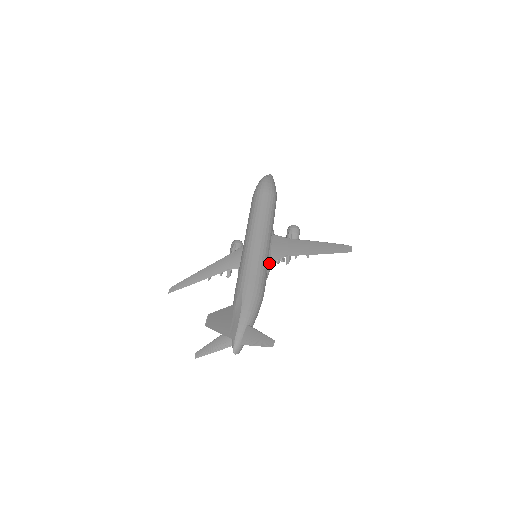
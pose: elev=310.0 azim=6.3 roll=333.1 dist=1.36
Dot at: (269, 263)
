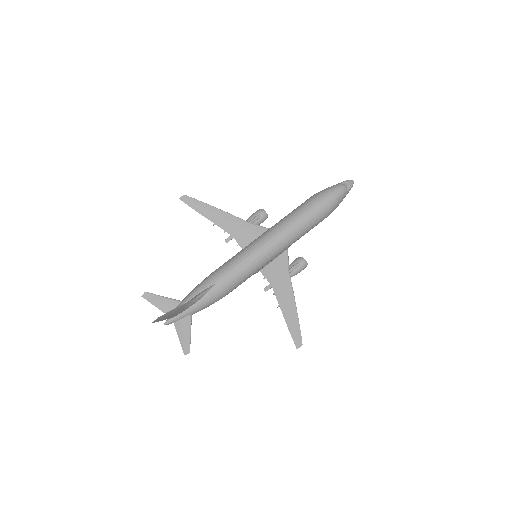
Dot at: (257, 272)
